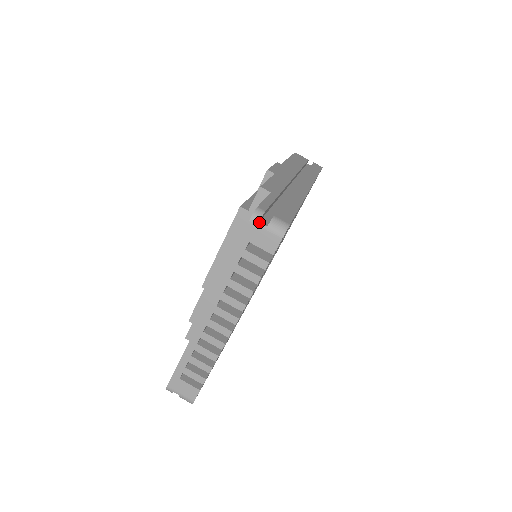
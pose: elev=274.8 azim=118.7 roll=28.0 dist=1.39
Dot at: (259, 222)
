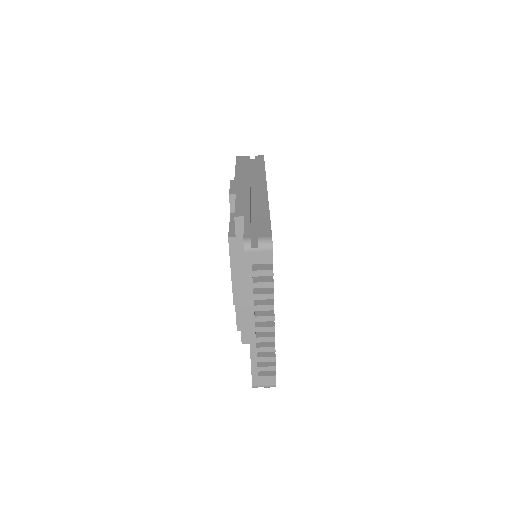
Dot at: (251, 248)
